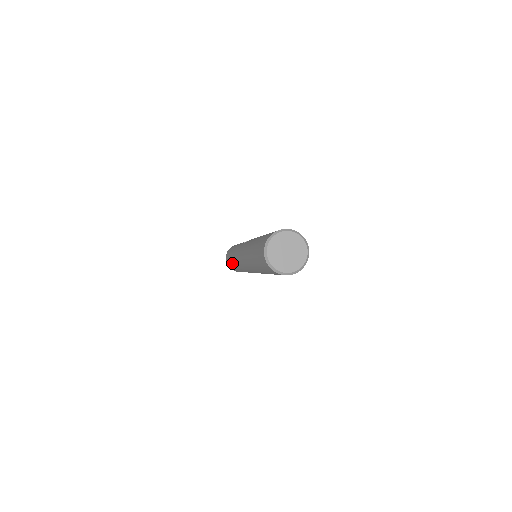
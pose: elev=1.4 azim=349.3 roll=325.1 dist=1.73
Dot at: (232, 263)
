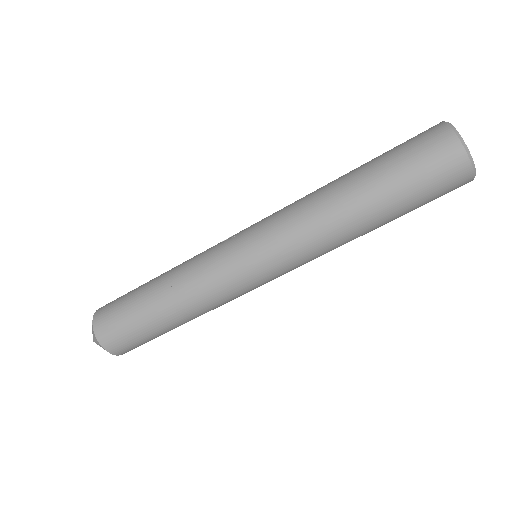
Dot at: (162, 307)
